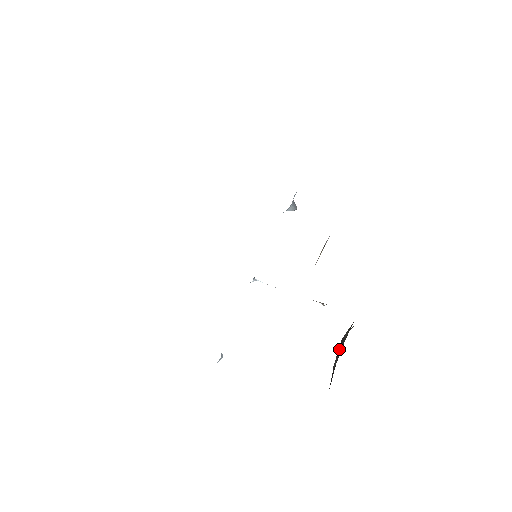
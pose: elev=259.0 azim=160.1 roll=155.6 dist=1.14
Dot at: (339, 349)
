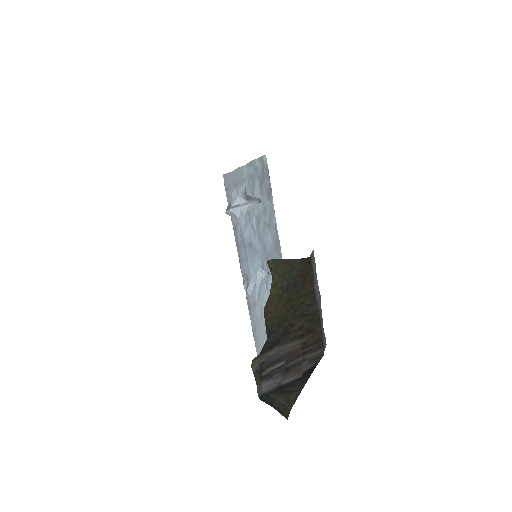
Dot at: (270, 370)
